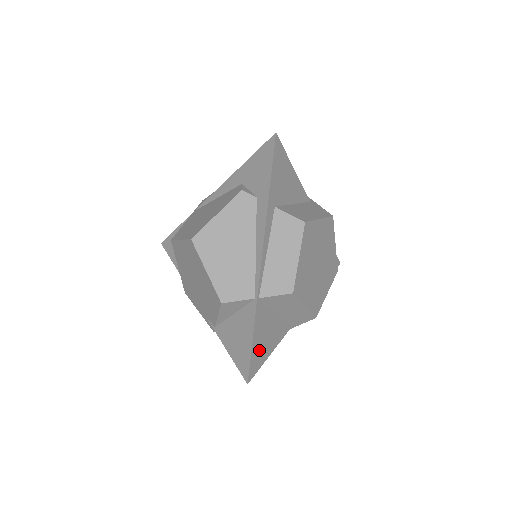
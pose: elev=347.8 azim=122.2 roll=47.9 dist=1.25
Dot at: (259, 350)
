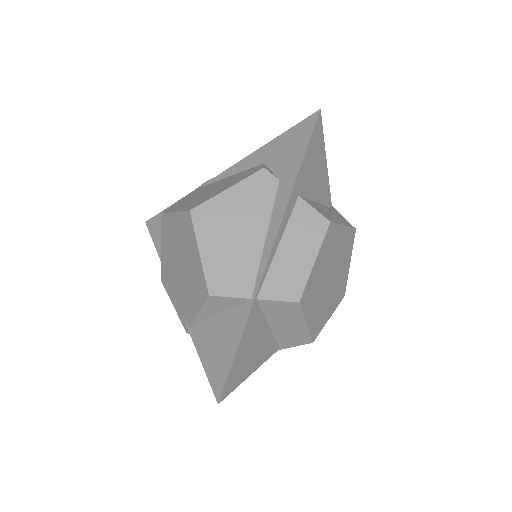
Dot at: (241, 364)
